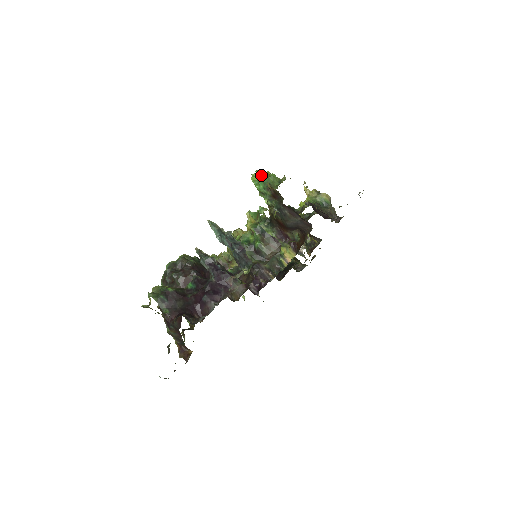
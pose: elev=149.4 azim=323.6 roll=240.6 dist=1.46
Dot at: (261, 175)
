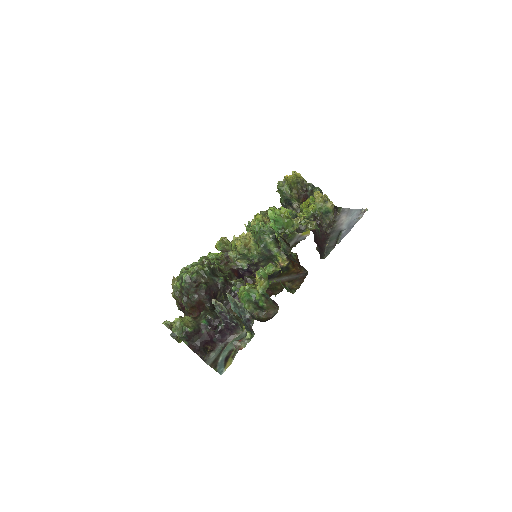
Dot at: (278, 220)
